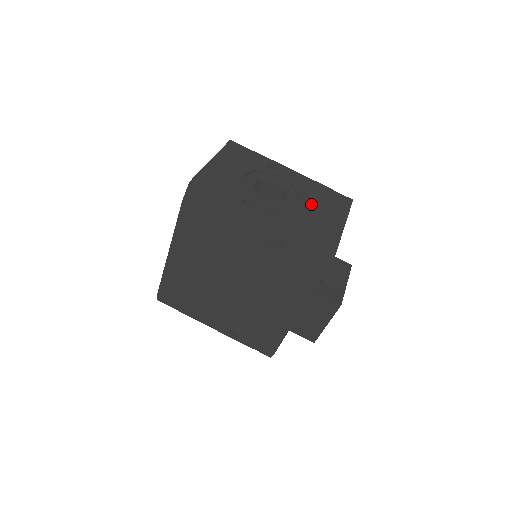
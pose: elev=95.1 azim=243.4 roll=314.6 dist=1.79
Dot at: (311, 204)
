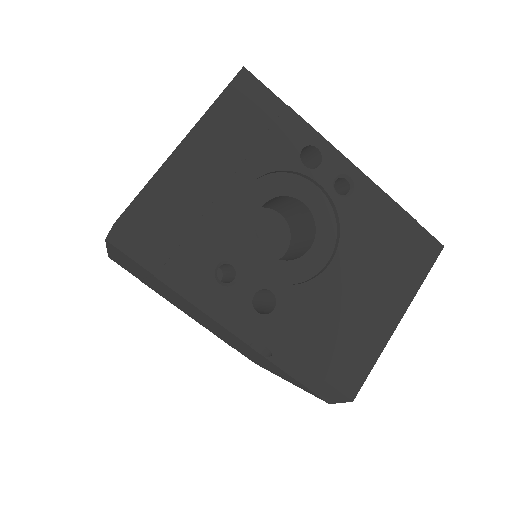
Dot at: (354, 269)
